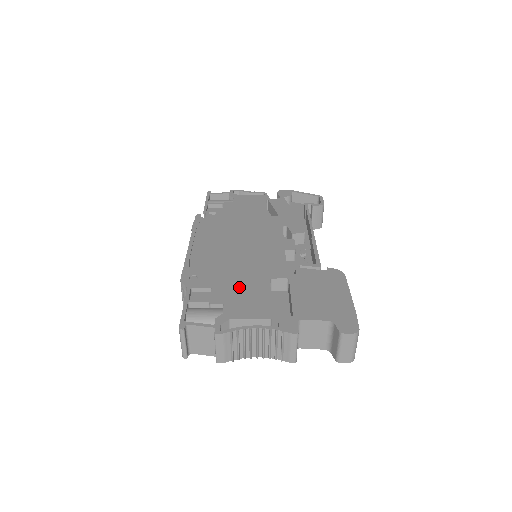
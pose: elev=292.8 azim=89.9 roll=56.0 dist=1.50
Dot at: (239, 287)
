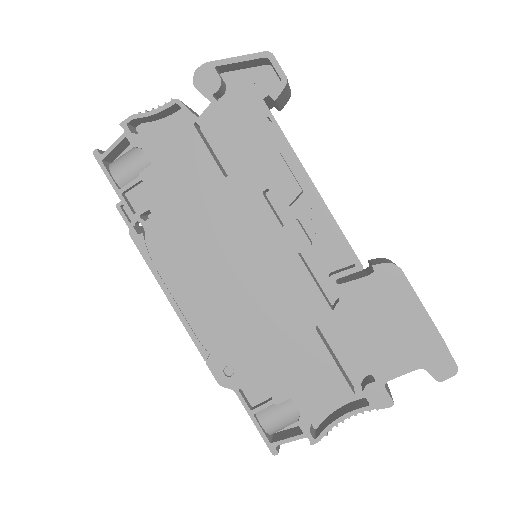
Dot at: (289, 362)
